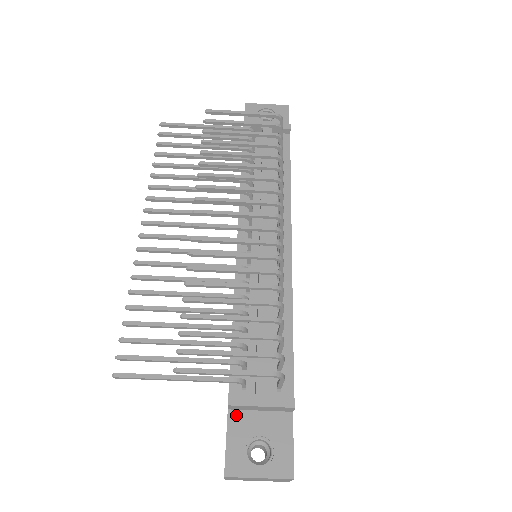
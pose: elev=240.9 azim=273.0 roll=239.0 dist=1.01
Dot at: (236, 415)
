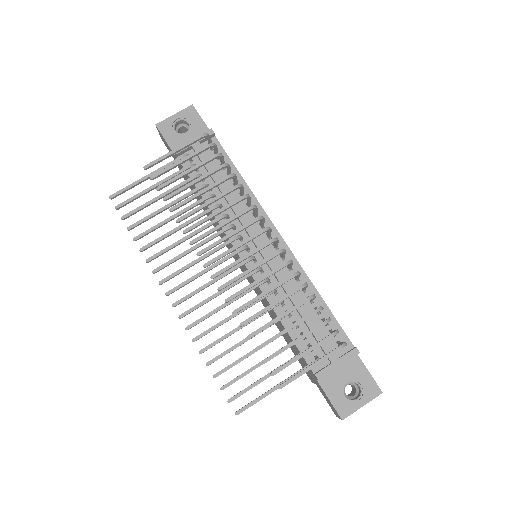
Dot at: (324, 380)
